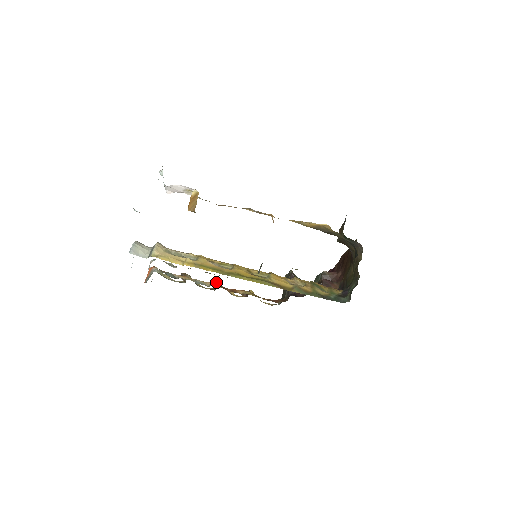
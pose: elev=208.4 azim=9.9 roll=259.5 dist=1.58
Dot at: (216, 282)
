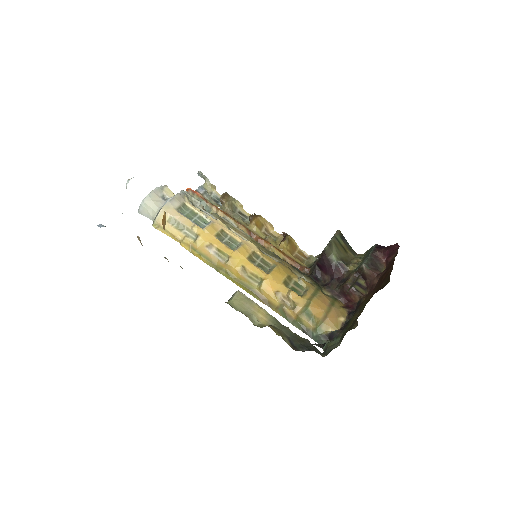
Dot at: (250, 220)
